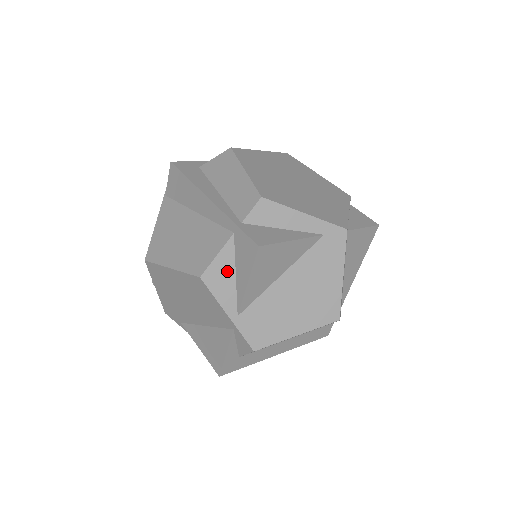
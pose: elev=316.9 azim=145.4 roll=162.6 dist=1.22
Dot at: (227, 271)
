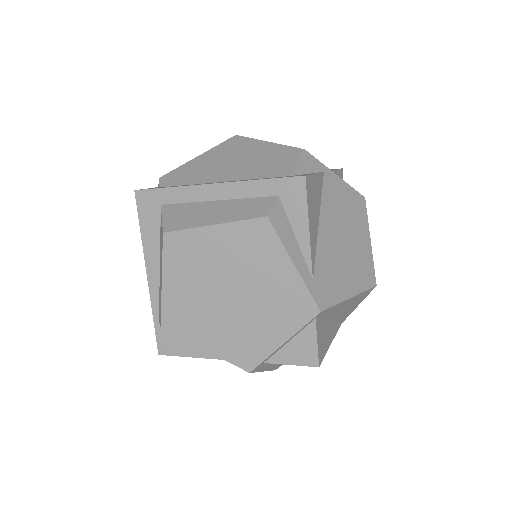
Dot at: occluded
